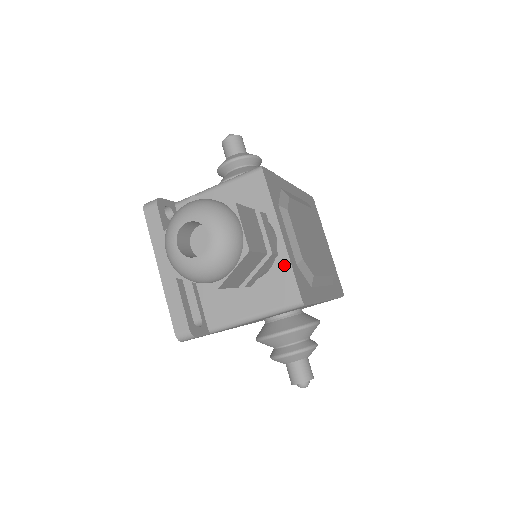
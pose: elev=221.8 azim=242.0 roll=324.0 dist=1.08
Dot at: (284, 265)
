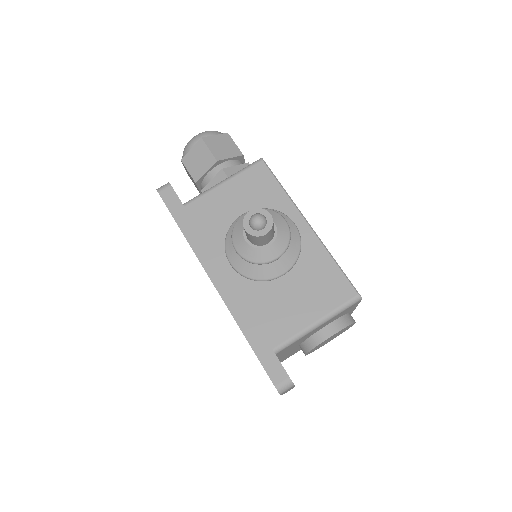
Dot at: occluded
